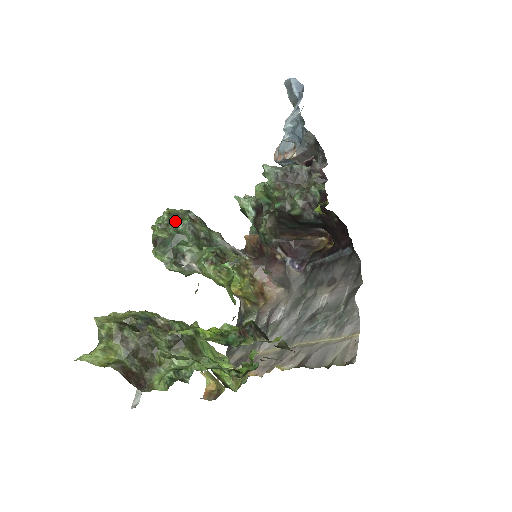
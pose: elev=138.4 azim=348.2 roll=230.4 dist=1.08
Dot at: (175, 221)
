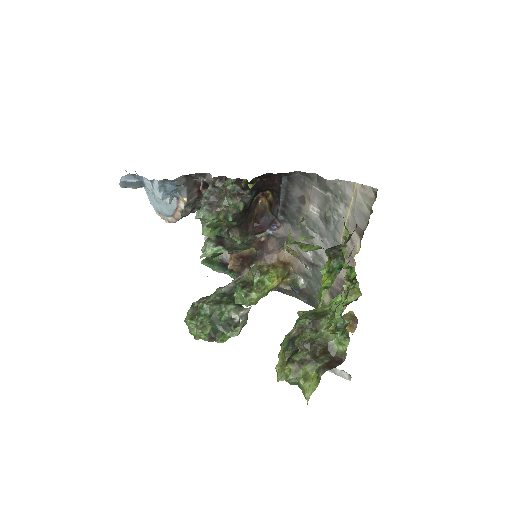
Dot at: (201, 315)
